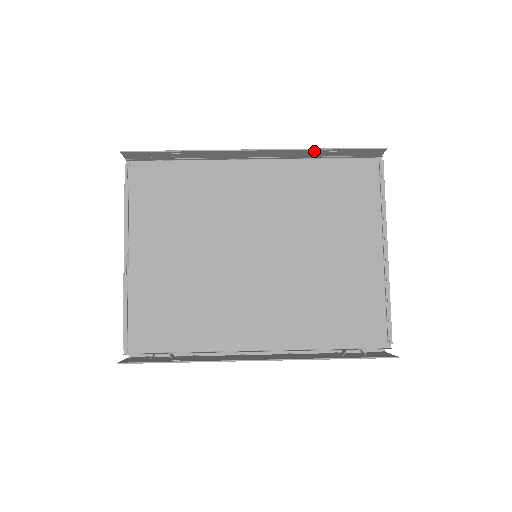
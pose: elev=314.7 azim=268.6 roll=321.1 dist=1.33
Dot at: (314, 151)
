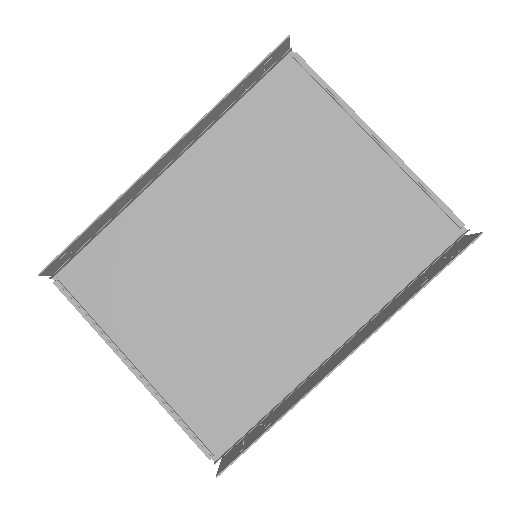
Dot at: (220, 105)
